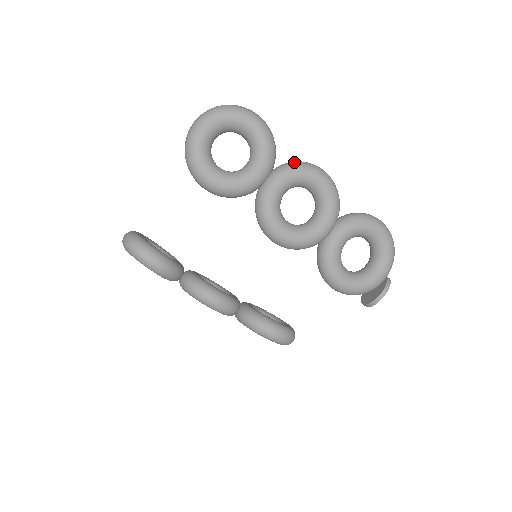
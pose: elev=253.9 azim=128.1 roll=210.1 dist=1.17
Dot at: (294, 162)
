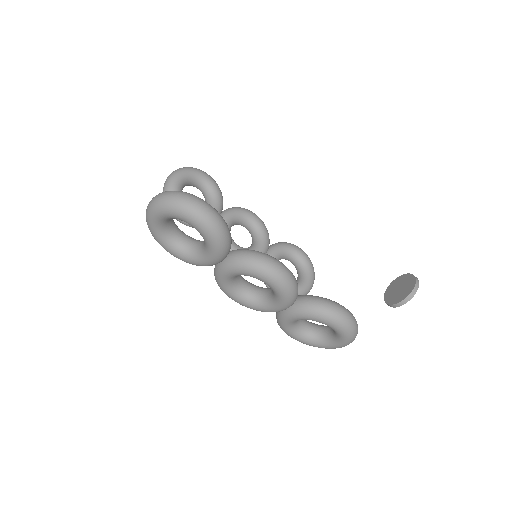
Dot at: (246, 260)
